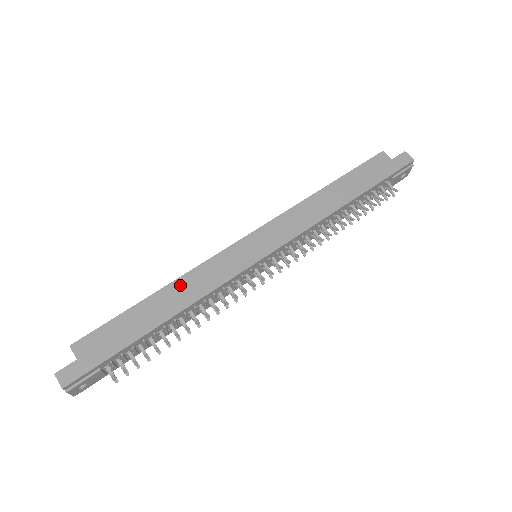
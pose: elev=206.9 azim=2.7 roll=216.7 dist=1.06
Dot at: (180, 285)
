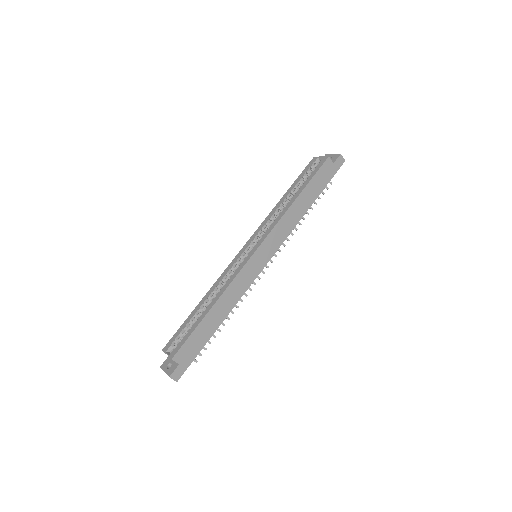
Dot at: (224, 299)
